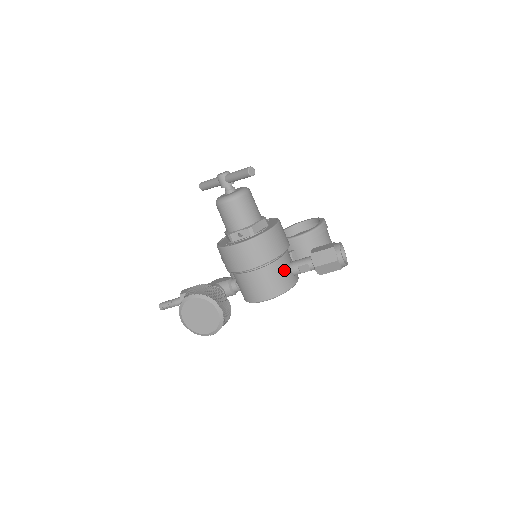
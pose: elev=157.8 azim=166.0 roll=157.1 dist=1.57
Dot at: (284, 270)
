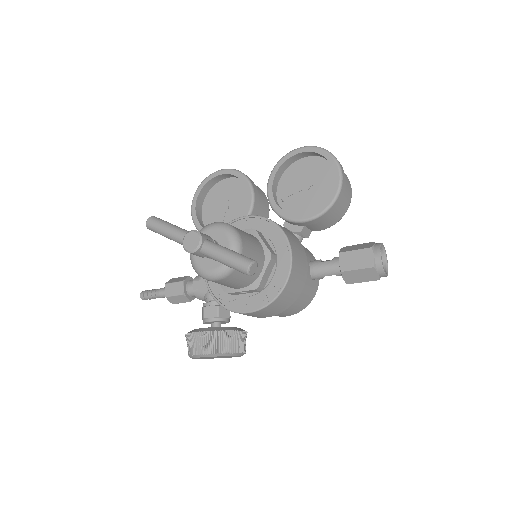
Dot at: (306, 291)
